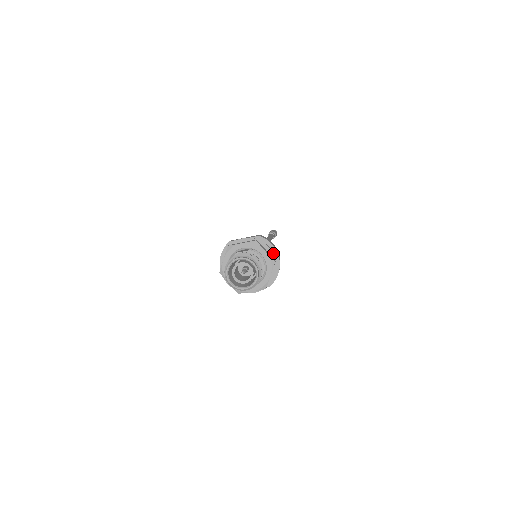
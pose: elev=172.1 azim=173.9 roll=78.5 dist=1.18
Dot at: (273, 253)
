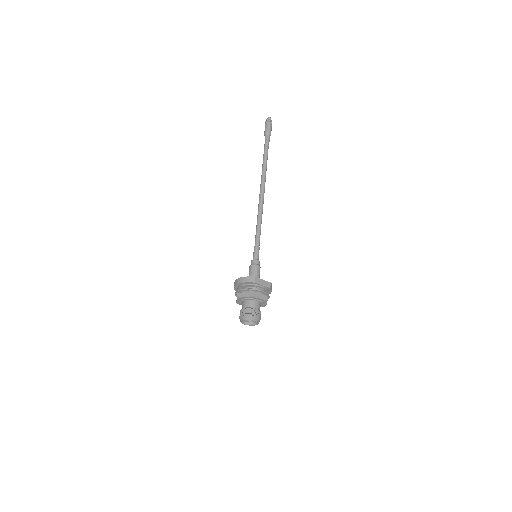
Dot at: occluded
